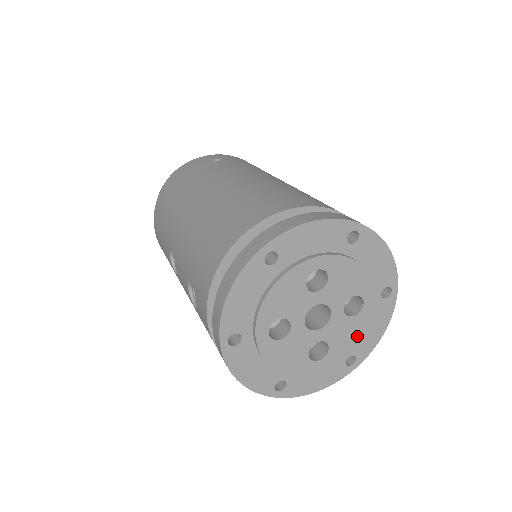
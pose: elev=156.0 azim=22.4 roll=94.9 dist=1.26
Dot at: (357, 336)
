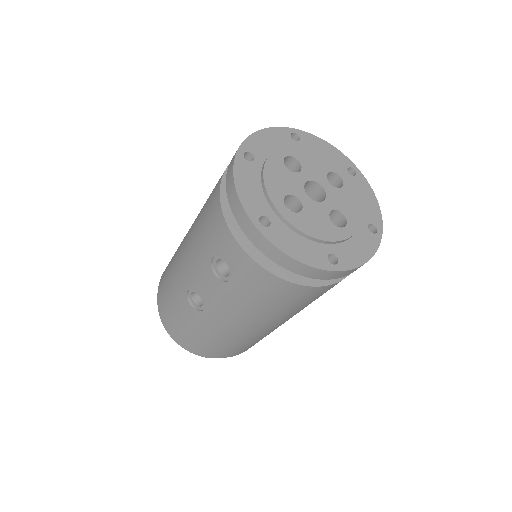
Dot at: (358, 203)
